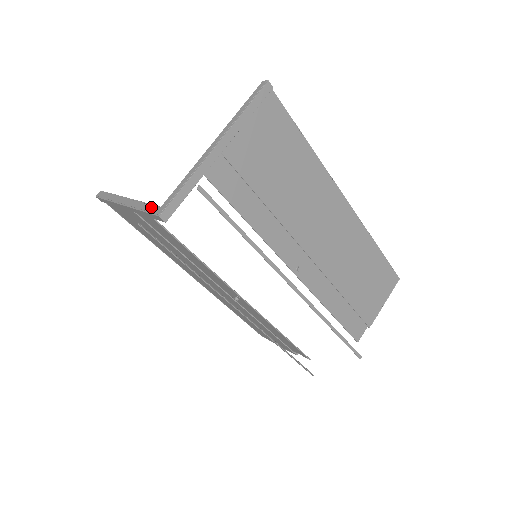
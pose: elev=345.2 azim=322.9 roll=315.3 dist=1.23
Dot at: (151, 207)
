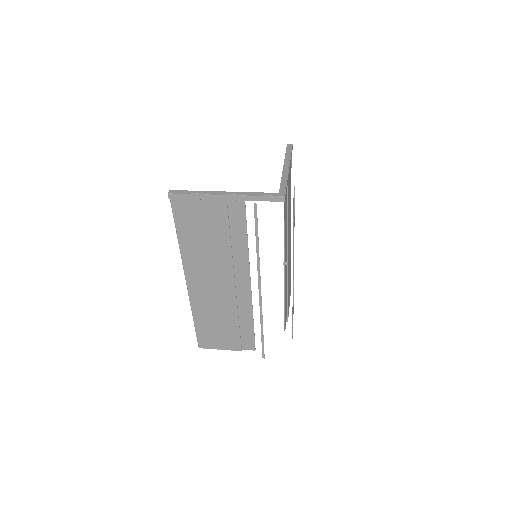
Dot at: (268, 193)
